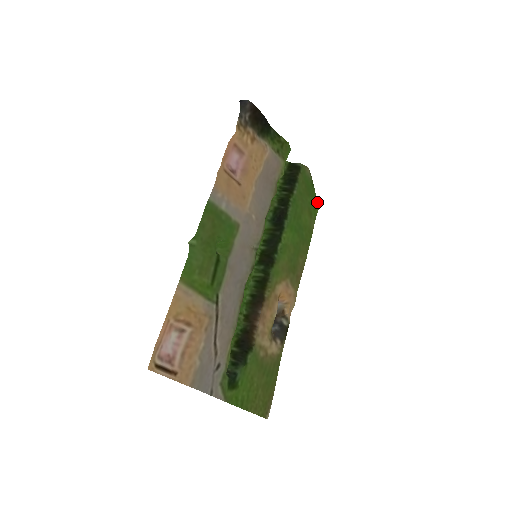
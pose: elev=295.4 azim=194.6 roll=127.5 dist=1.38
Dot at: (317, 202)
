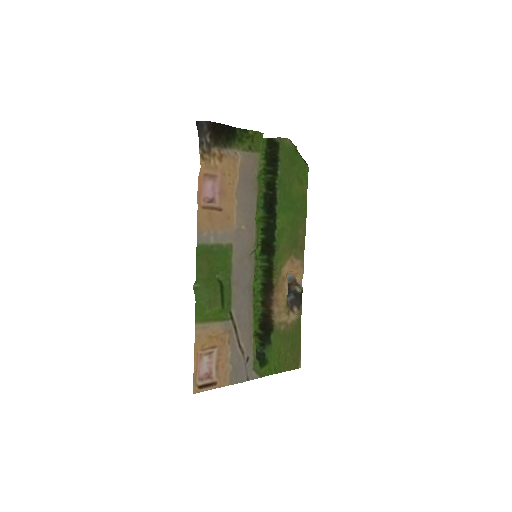
Dot at: (305, 165)
